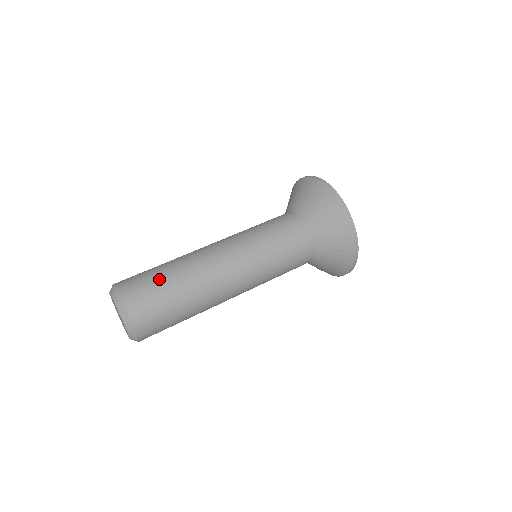
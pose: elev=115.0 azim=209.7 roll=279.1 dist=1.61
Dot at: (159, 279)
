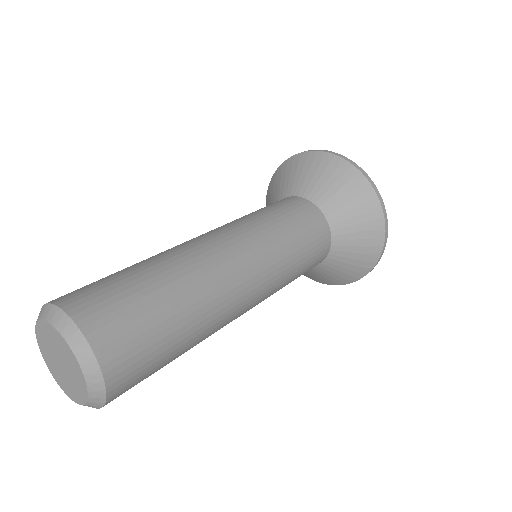
Dot at: (133, 281)
